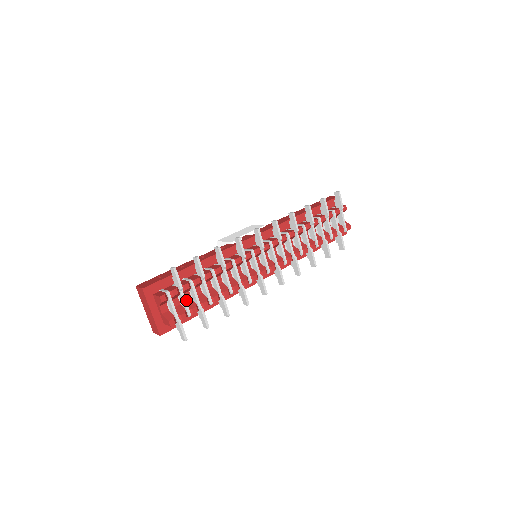
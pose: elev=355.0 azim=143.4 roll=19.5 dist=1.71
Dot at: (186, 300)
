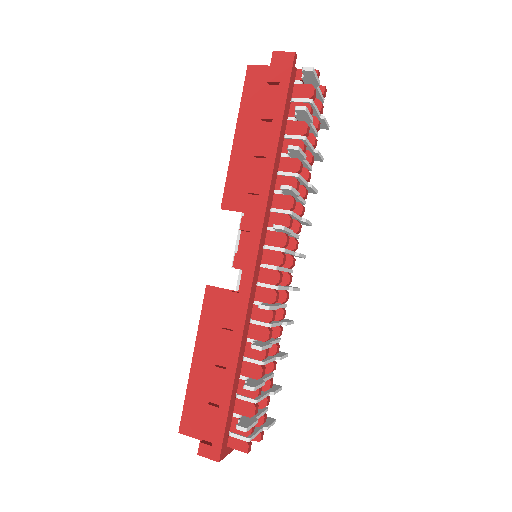
Dot at: occluded
